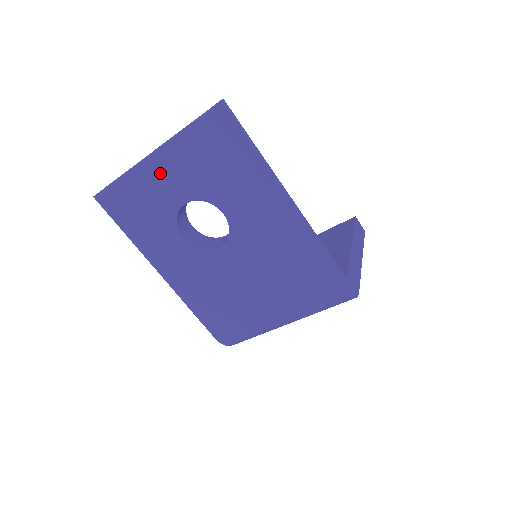
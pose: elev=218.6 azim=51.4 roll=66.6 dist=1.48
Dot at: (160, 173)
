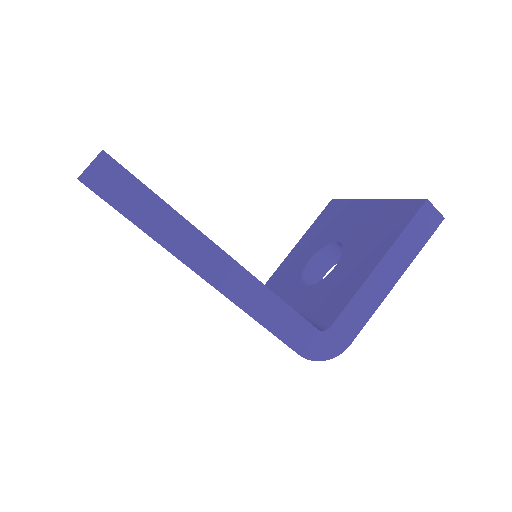
Dot at: occluded
